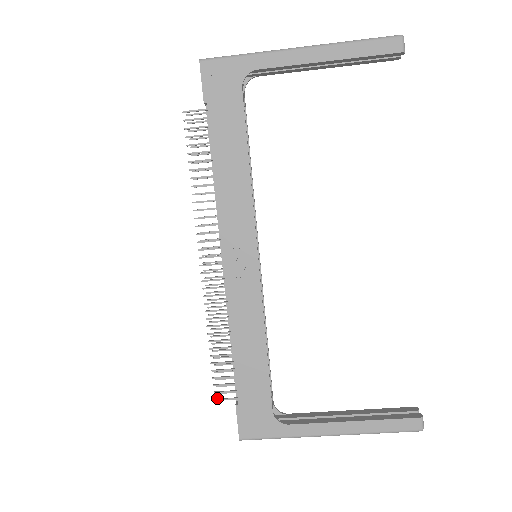
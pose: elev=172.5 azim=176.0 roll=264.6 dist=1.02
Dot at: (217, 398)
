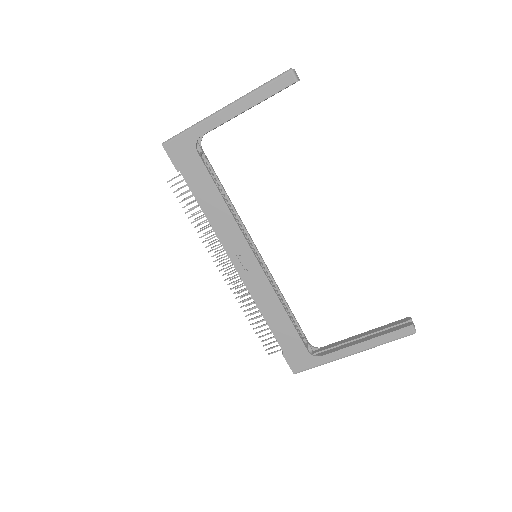
Dot at: (269, 353)
